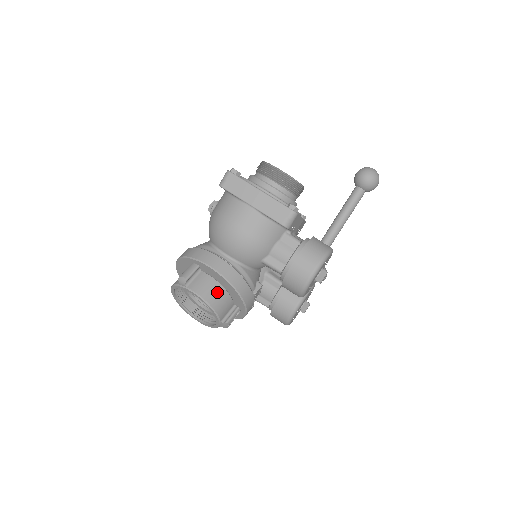
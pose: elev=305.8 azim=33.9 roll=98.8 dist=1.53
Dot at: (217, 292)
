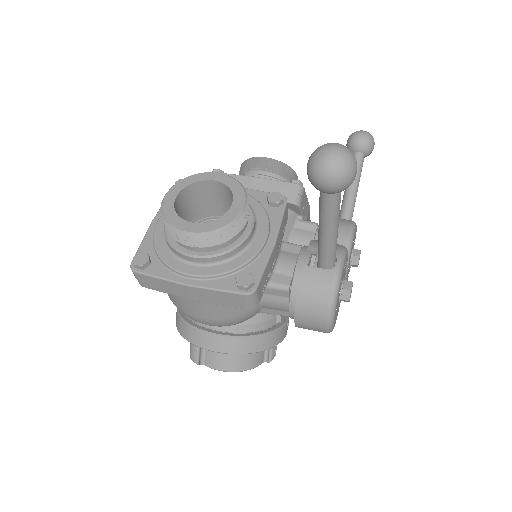
Dot at: (237, 356)
